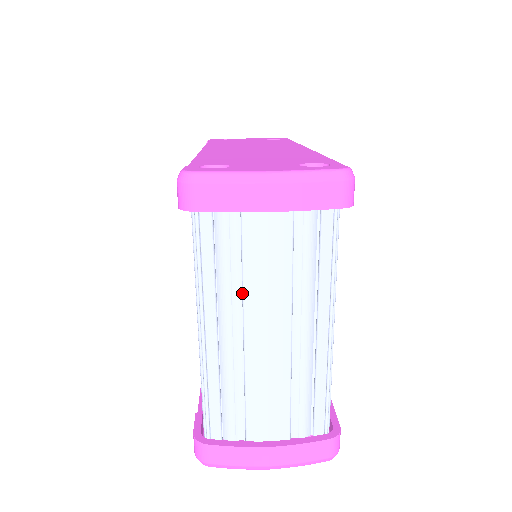
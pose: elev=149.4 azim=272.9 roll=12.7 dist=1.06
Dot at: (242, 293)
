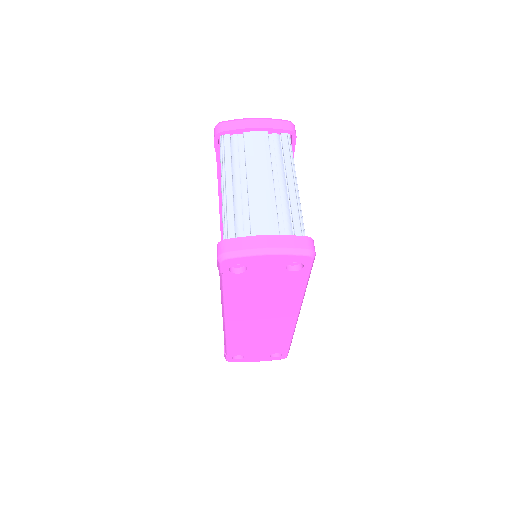
Dot at: (245, 165)
